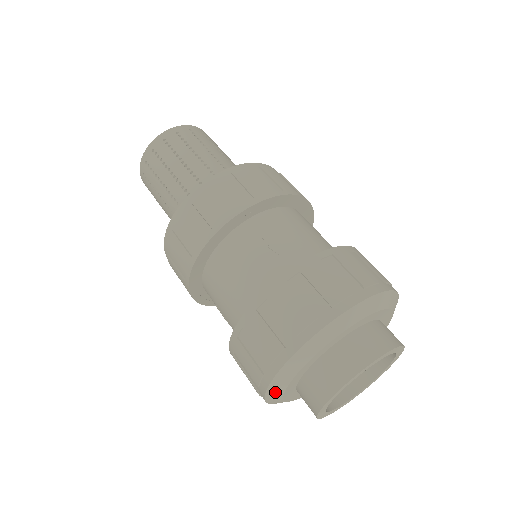
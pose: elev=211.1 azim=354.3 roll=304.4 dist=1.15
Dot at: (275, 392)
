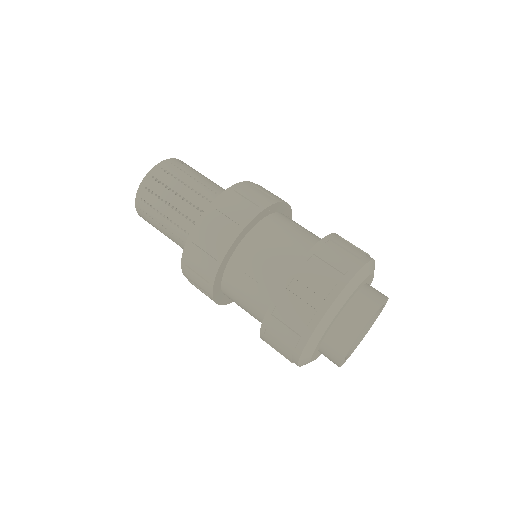
Dot at: occluded
